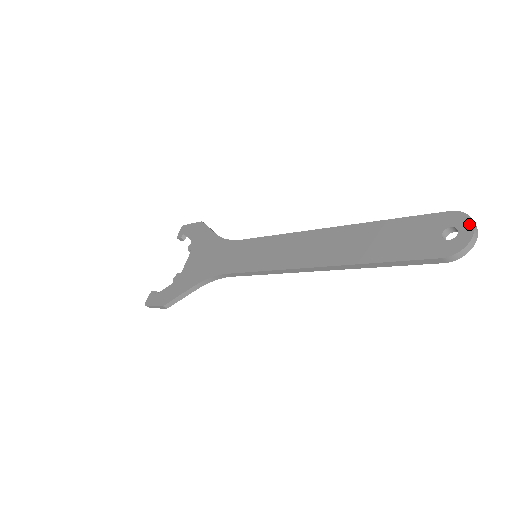
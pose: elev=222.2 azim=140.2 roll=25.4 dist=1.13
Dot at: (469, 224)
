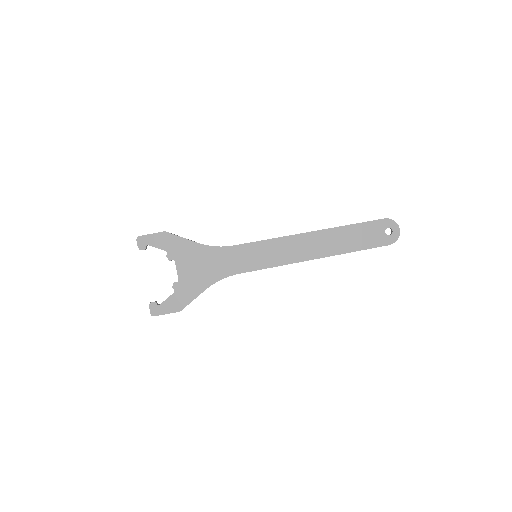
Dot at: (396, 226)
